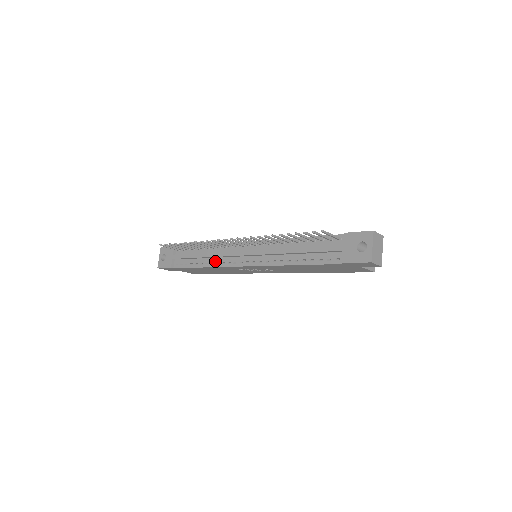
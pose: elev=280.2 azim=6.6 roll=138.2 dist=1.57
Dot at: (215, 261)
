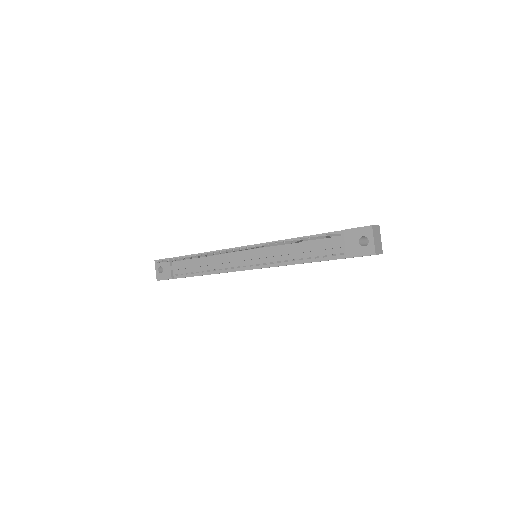
Dot at: (217, 268)
